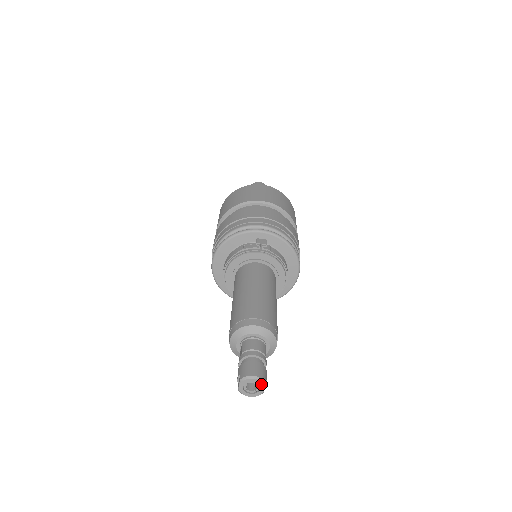
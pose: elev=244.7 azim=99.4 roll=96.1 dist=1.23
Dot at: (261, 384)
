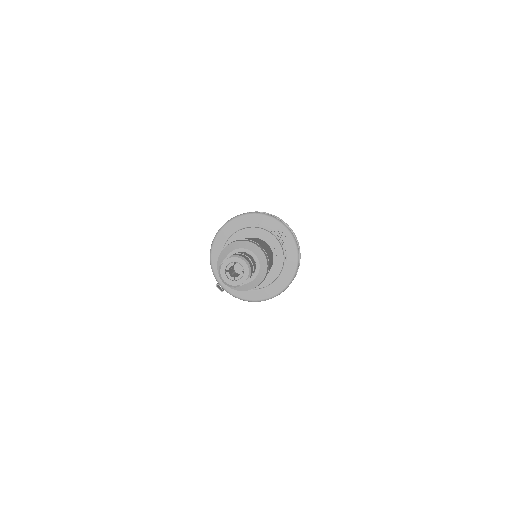
Dot at: (246, 273)
